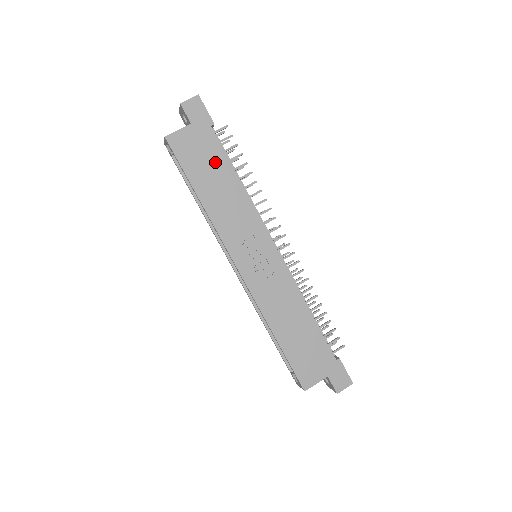
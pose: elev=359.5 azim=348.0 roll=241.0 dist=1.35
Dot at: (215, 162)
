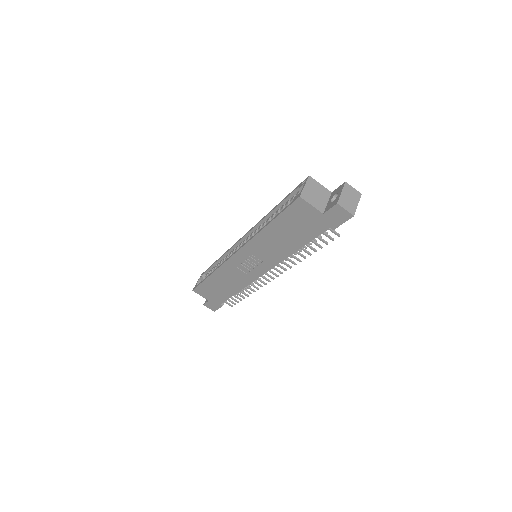
Dot at: (301, 234)
